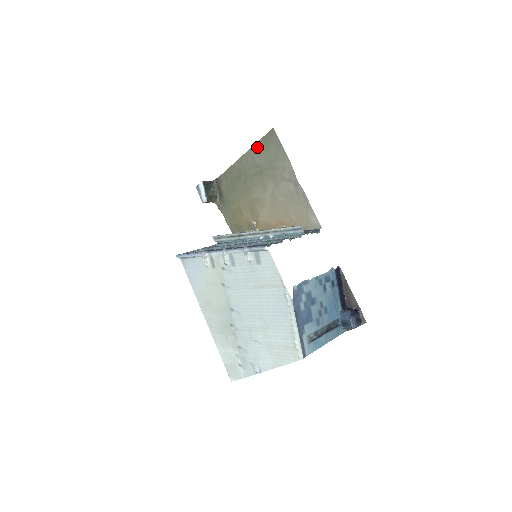
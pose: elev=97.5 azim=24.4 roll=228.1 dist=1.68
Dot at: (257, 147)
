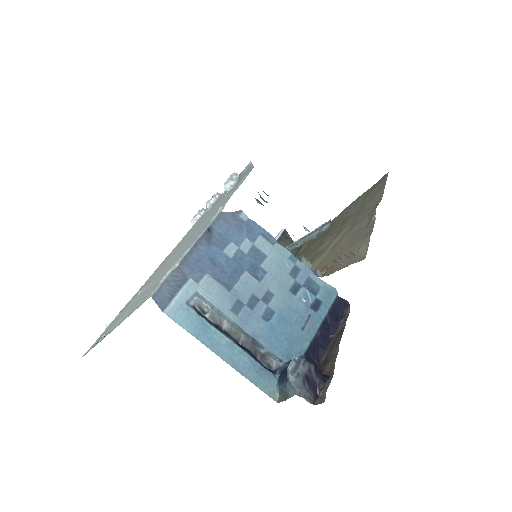
Dot at: (360, 197)
